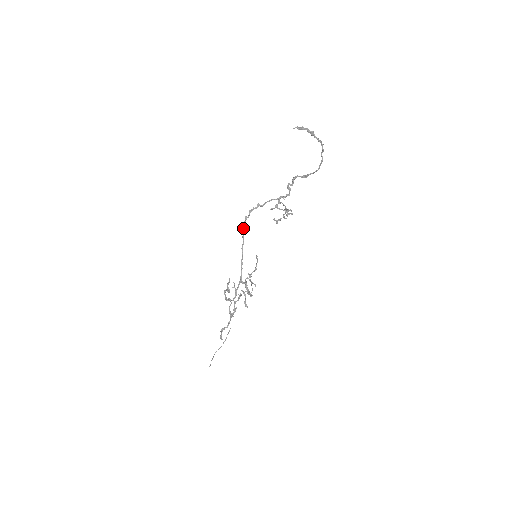
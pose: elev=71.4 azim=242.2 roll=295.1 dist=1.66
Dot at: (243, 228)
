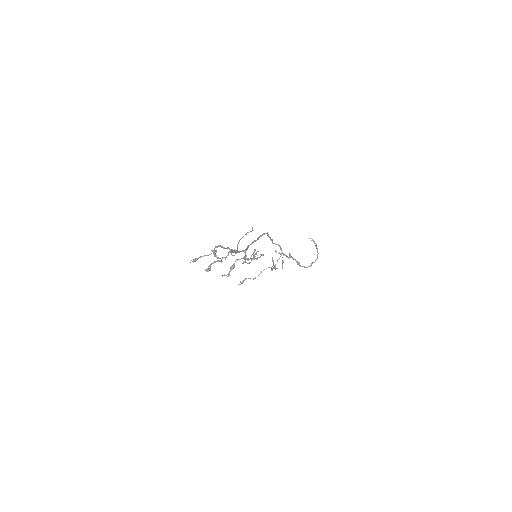
Dot at: (262, 234)
